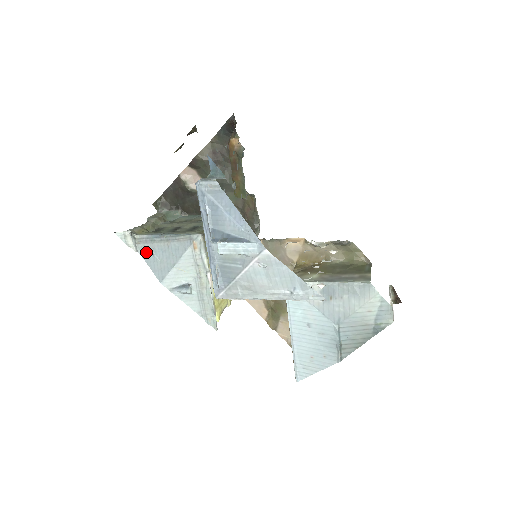
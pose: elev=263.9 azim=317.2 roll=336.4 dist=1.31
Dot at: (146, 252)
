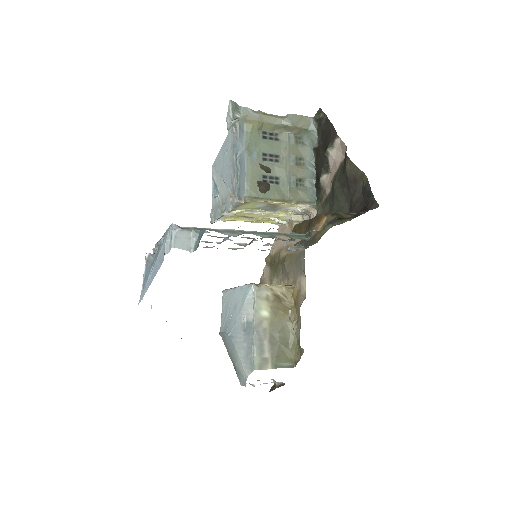
Dot at: (229, 140)
